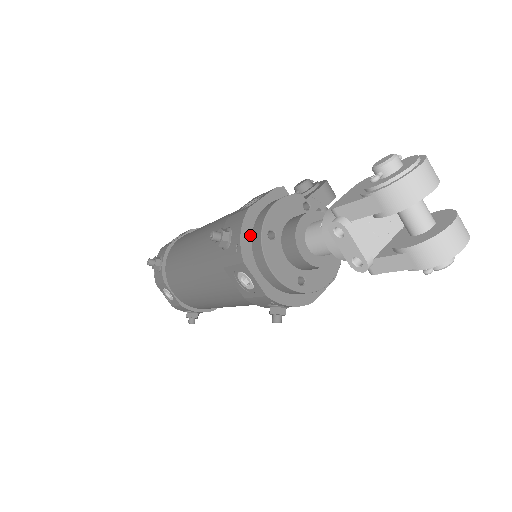
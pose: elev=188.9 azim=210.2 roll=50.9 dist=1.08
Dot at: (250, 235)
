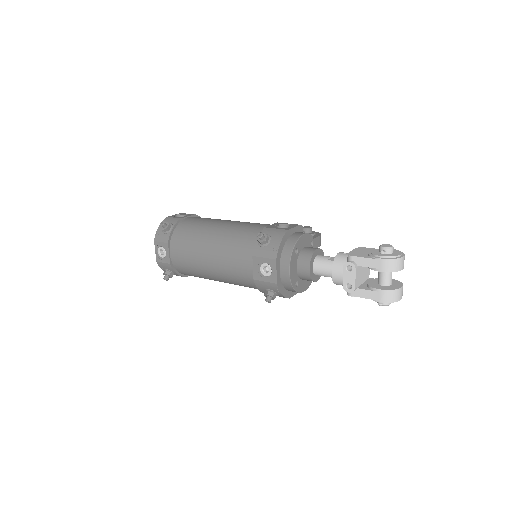
Dot at: (283, 246)
